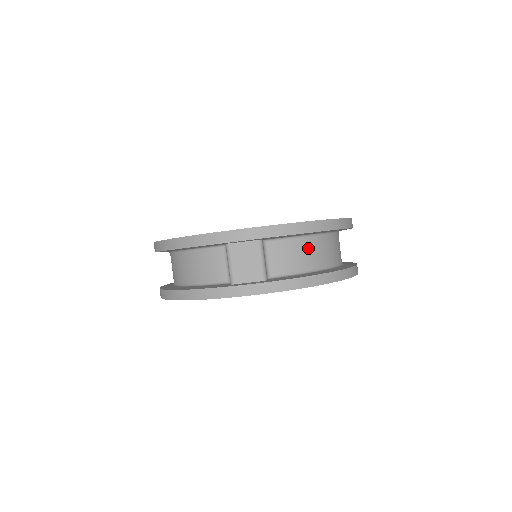
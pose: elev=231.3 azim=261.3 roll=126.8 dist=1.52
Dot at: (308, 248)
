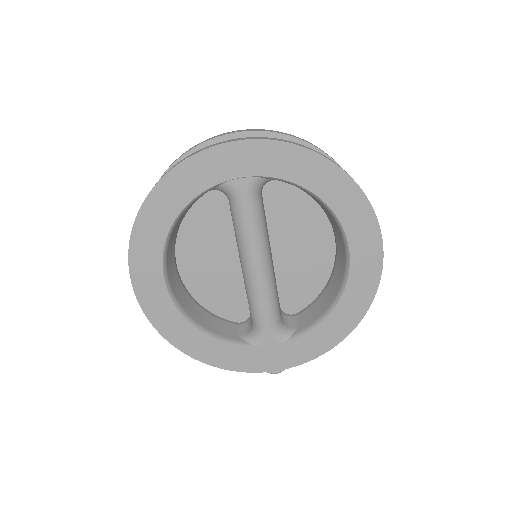
Dot at: occluded
